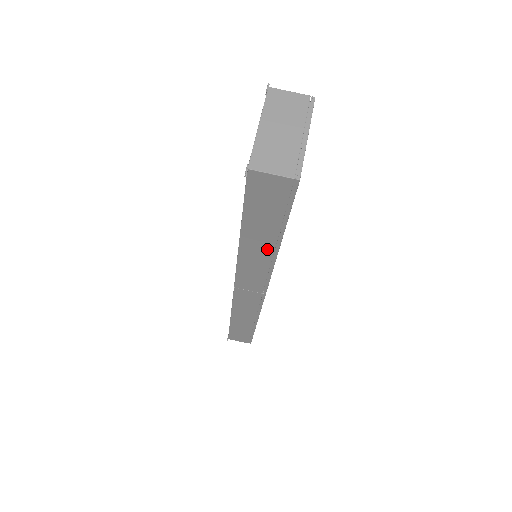
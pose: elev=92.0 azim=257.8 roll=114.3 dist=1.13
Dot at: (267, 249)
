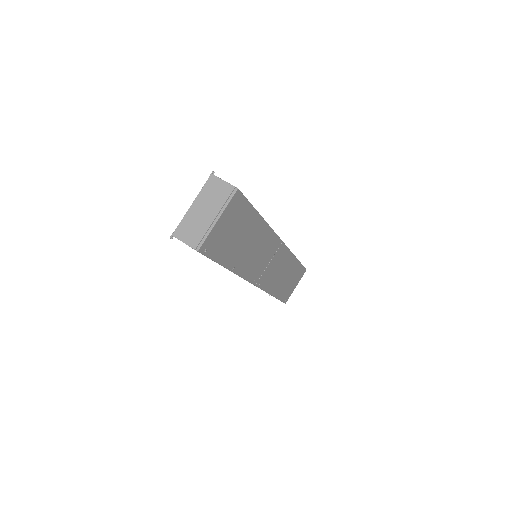
Dot at: occluded
